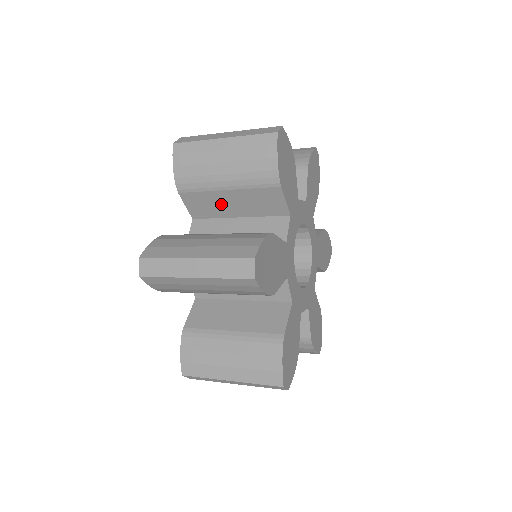
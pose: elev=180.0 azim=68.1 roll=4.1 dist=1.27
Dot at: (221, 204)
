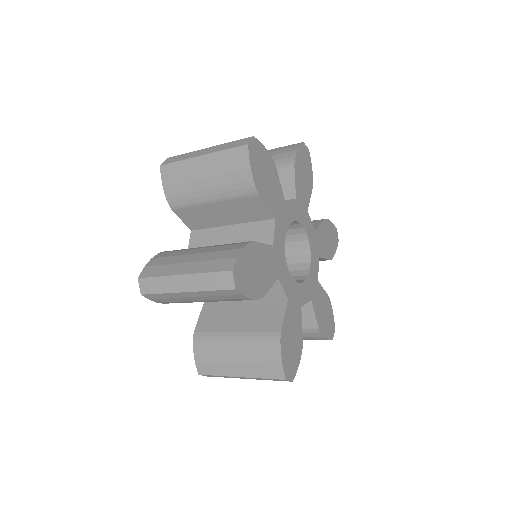
Dot at: occluded
